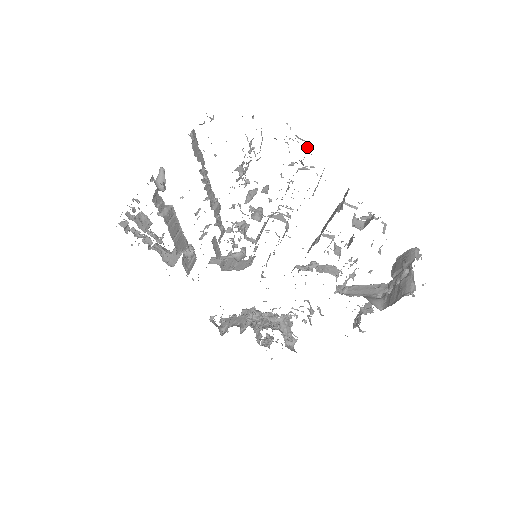
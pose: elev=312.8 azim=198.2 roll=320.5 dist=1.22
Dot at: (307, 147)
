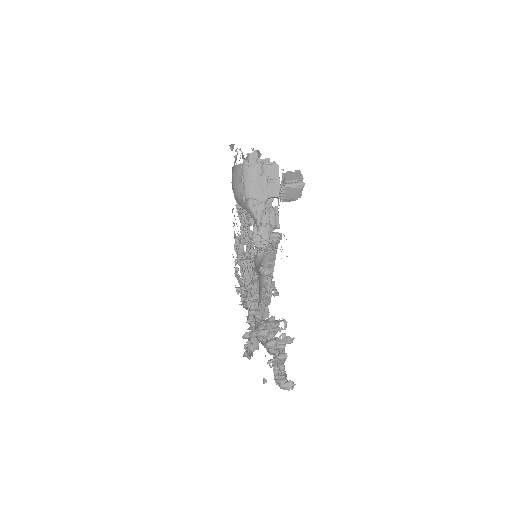
Dot at: occluded
